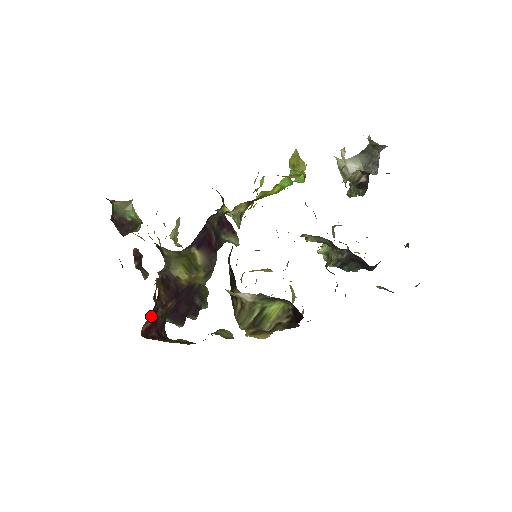
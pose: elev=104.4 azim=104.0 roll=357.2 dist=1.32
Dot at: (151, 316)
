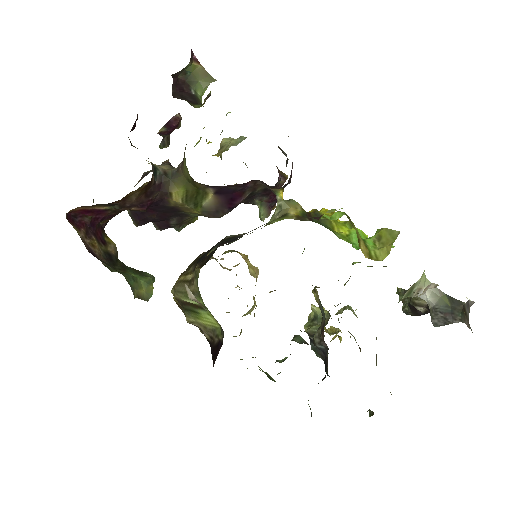
Dot at: (100, 205)
